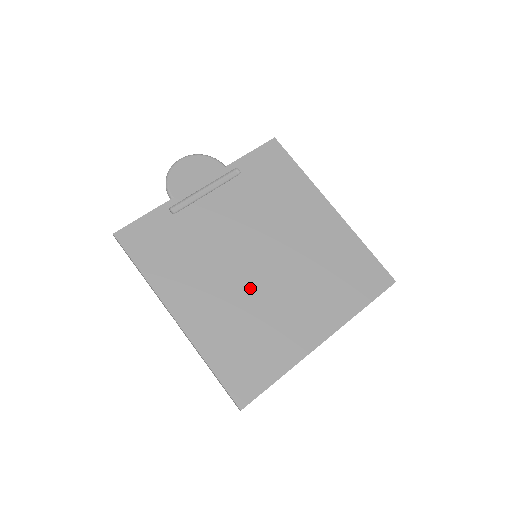
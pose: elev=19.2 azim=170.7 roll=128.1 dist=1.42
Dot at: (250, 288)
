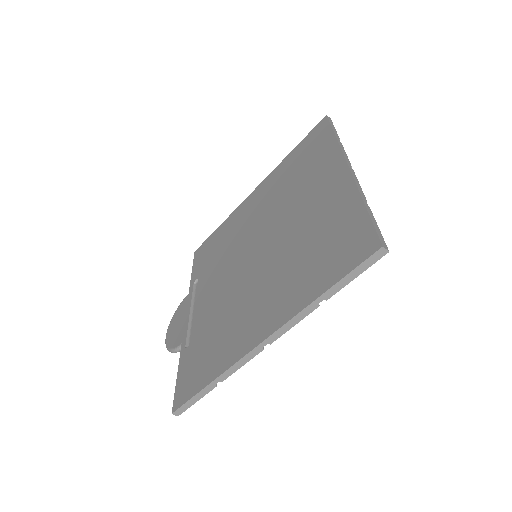
Dot at: (273, 256)
